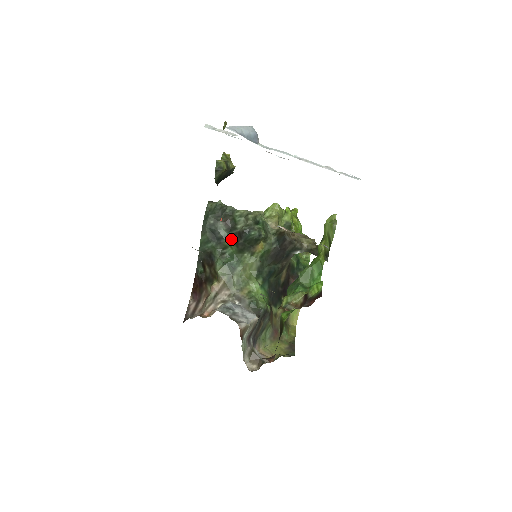
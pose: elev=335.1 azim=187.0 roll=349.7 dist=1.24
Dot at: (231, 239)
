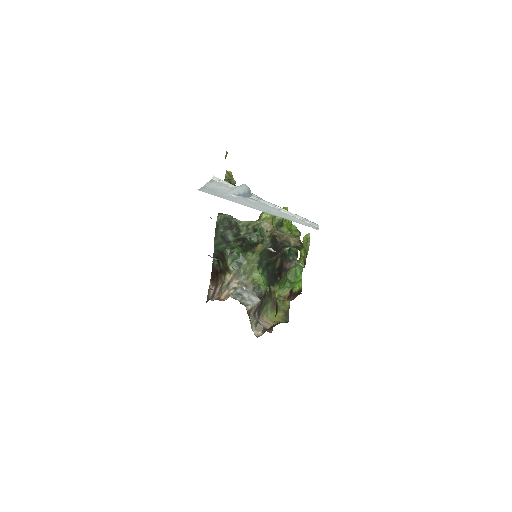
Dot at: (237, 243)
